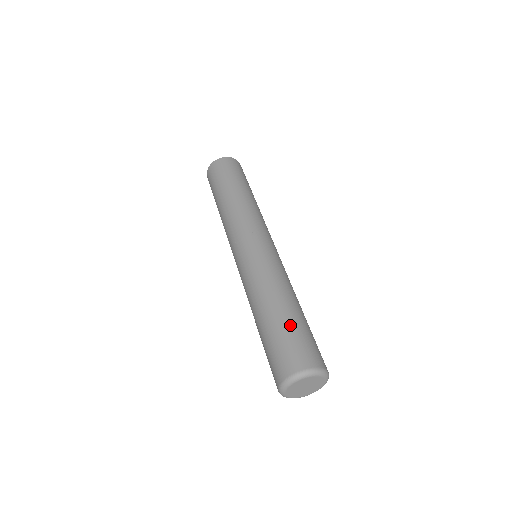
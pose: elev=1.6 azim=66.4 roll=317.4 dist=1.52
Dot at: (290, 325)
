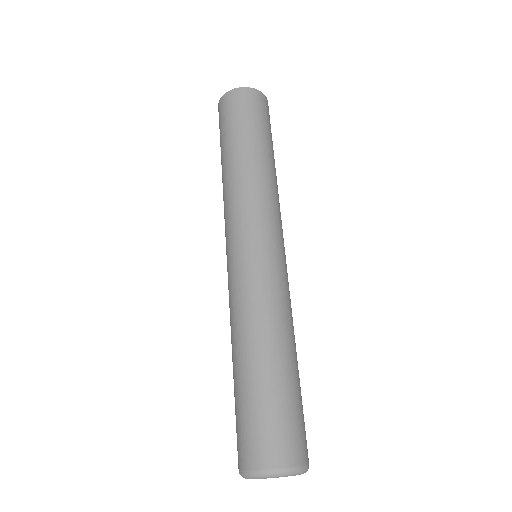
Dot at: (294, 393)
